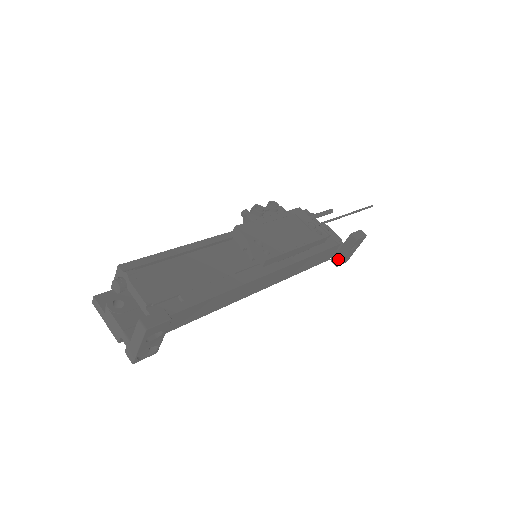
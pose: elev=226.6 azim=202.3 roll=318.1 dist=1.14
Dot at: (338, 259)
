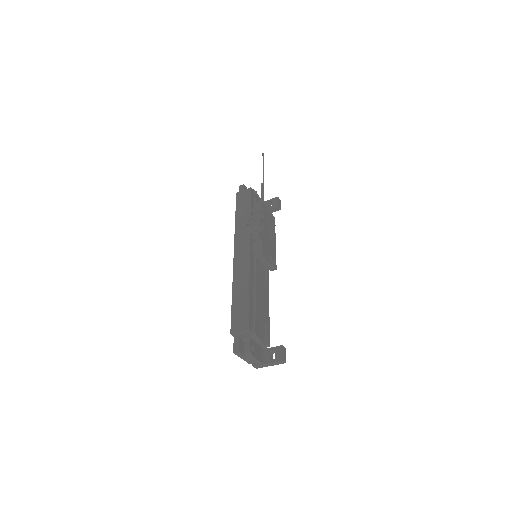
Dot at: occluded
